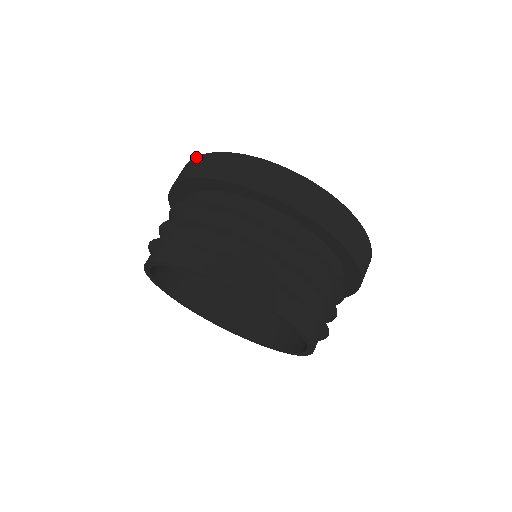
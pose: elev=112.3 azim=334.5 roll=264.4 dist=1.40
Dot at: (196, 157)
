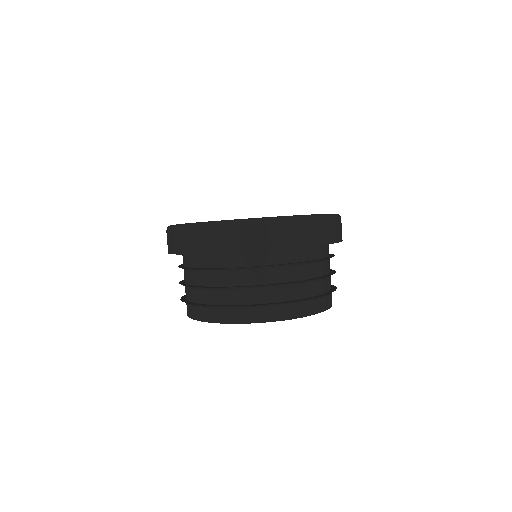
Dot at: occluded
